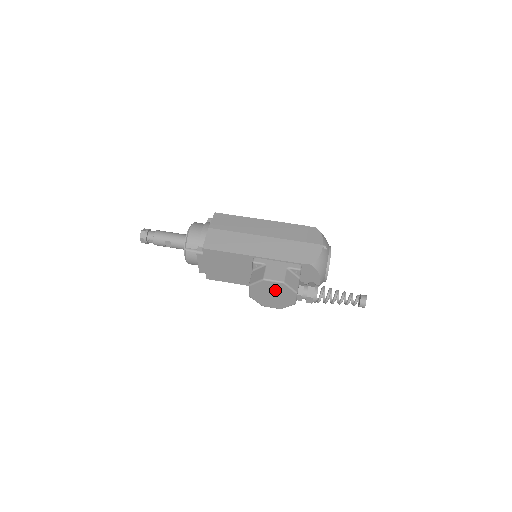
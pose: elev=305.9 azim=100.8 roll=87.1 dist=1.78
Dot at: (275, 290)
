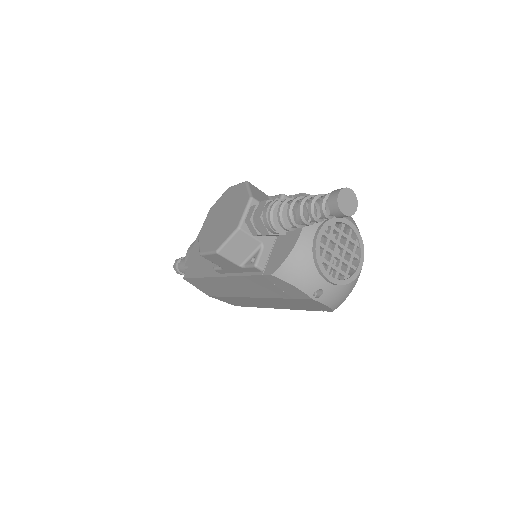
Dot at: (230, 203)
